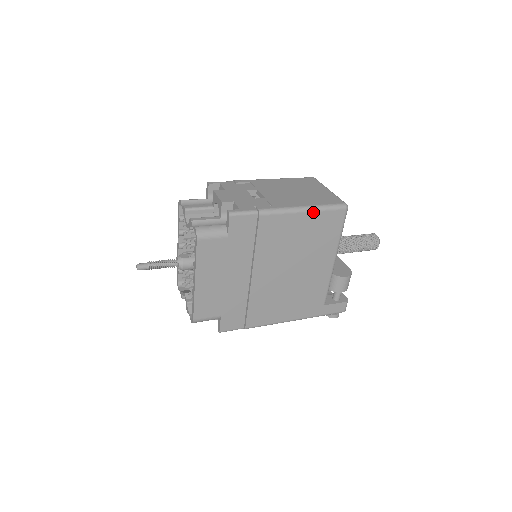
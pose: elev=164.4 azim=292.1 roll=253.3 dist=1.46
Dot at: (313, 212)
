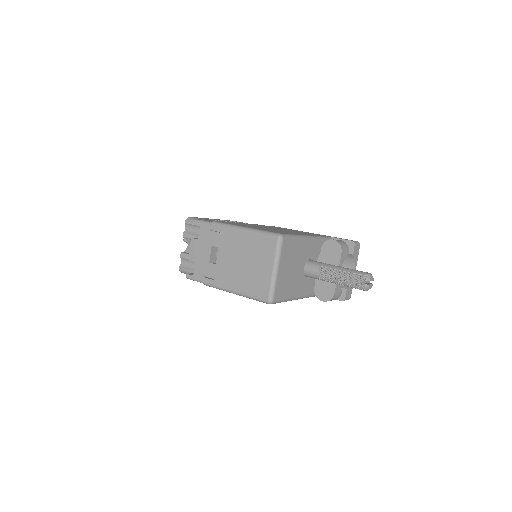
Dot at: occluded
